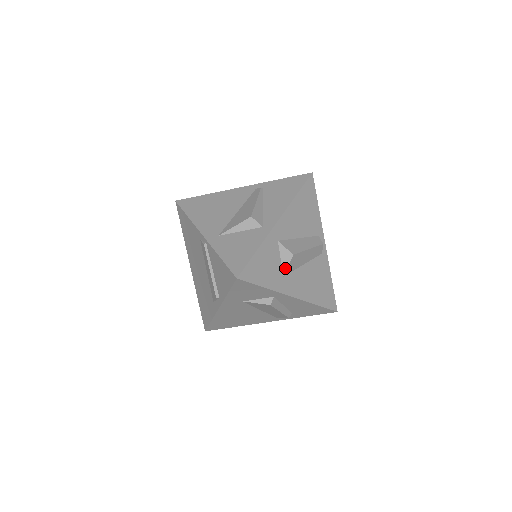
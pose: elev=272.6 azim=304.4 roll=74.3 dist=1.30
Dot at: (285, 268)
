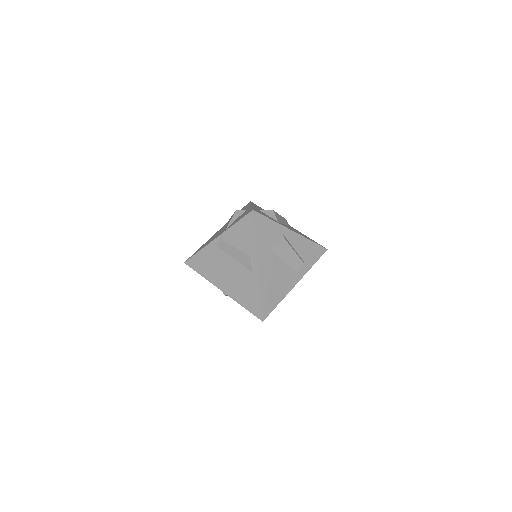
Dot at: (275, 218)
